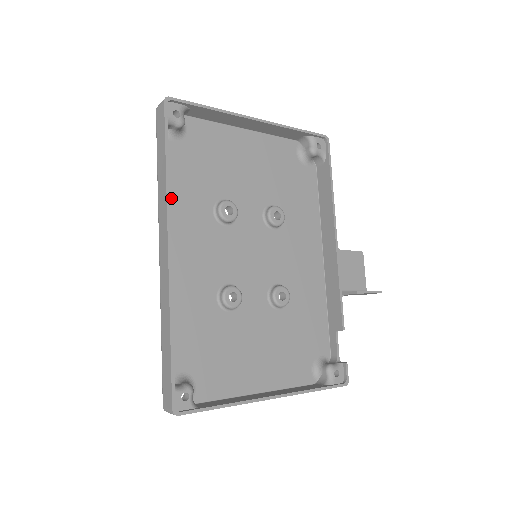
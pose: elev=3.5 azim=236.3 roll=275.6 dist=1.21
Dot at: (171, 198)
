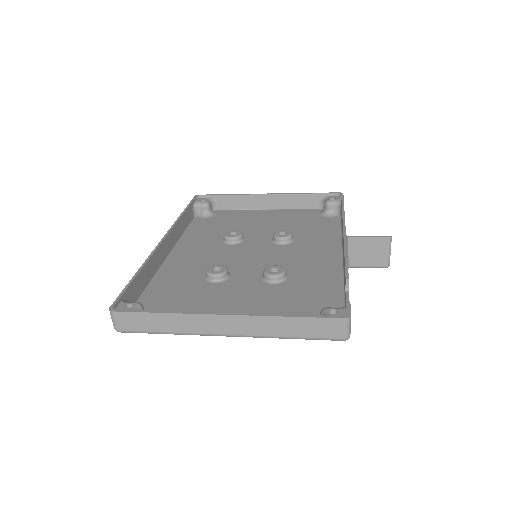
Dot at: (189, 237)
